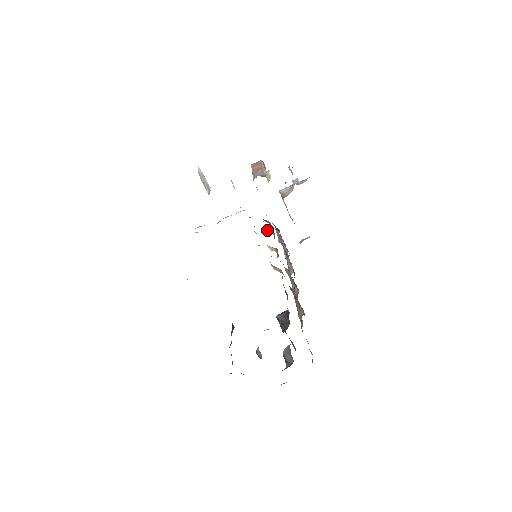
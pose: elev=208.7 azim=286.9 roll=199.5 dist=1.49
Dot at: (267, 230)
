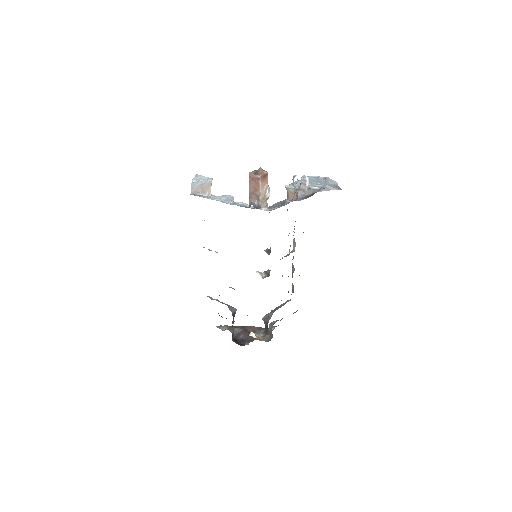
Dot at: occluded
